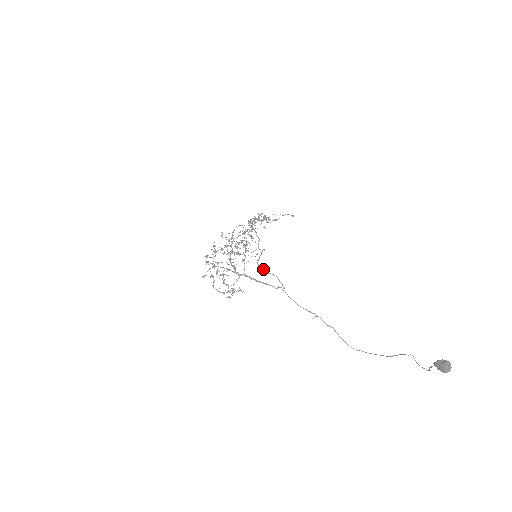
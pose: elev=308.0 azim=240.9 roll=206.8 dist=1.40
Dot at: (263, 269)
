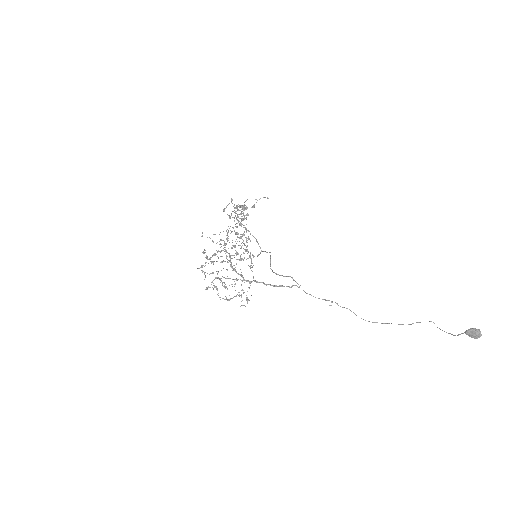
Dot at: (278, 274)
